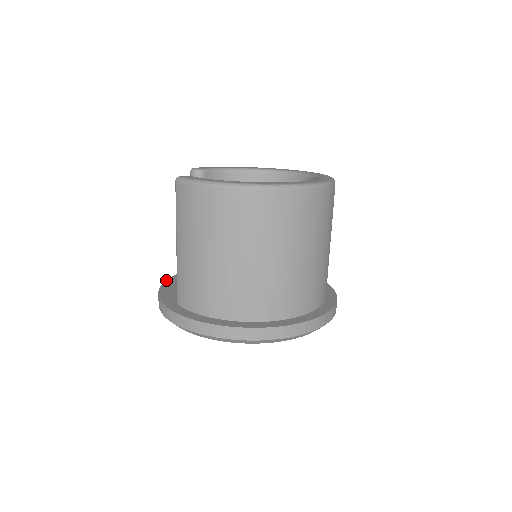
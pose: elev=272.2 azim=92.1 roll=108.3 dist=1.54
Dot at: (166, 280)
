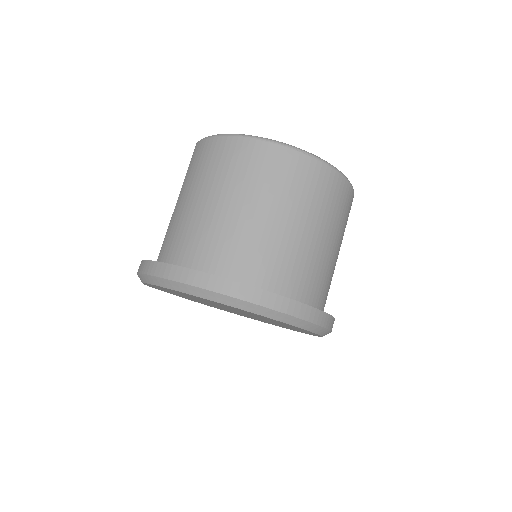
Dot at: occluded
